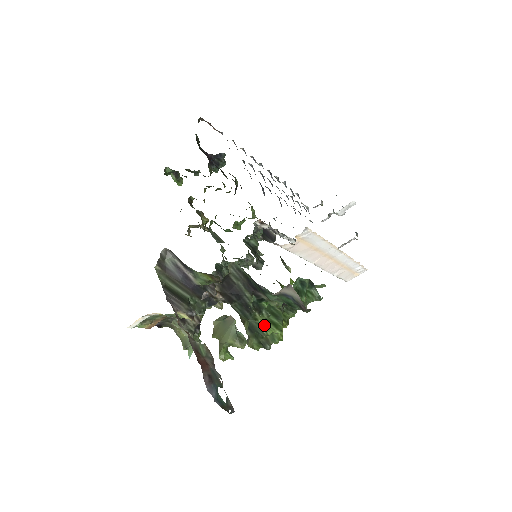
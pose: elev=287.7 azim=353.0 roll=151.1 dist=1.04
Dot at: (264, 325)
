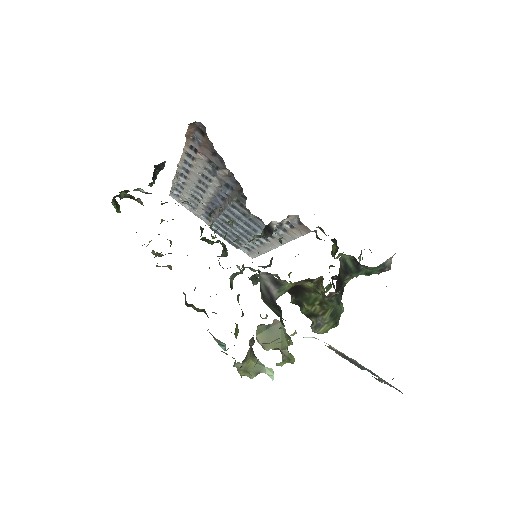
Dot at: occluded
